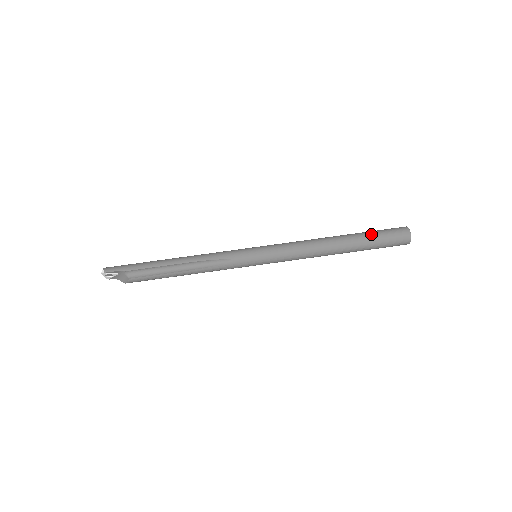
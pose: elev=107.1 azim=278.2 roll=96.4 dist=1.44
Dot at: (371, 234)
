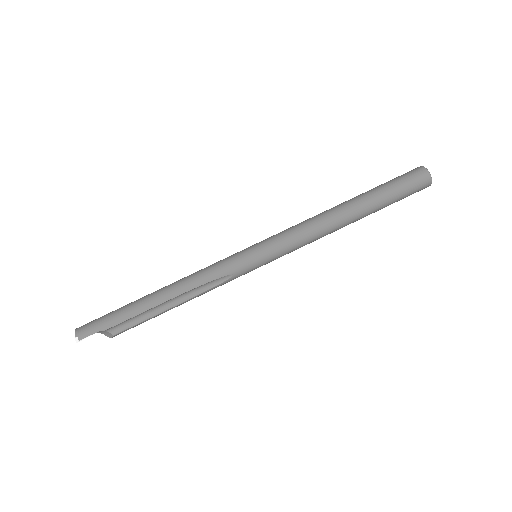
Dot at: (387, 192)
